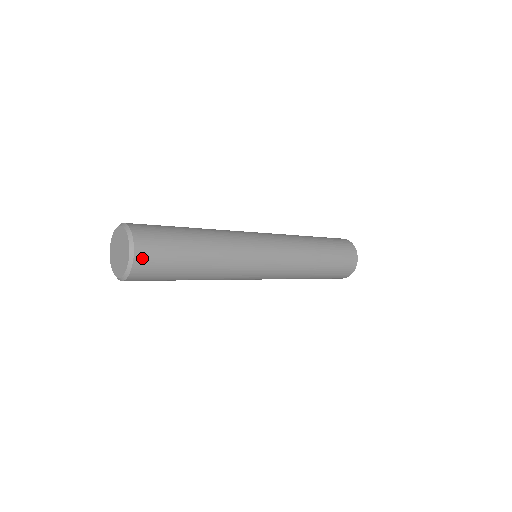
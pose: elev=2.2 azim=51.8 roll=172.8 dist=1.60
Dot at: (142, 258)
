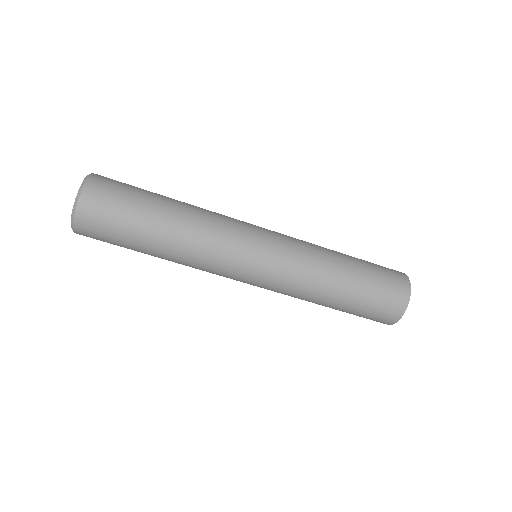
Dot at: (86, 212)
